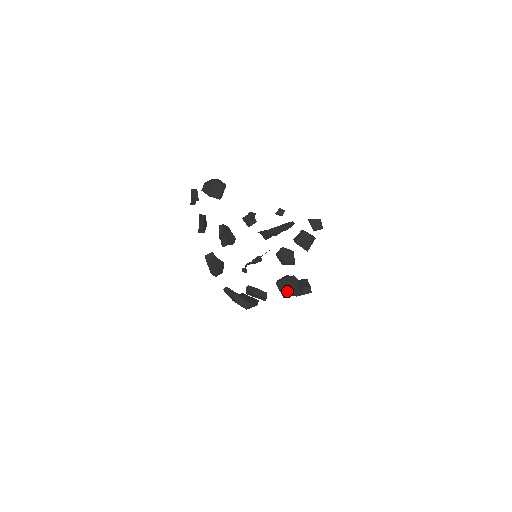
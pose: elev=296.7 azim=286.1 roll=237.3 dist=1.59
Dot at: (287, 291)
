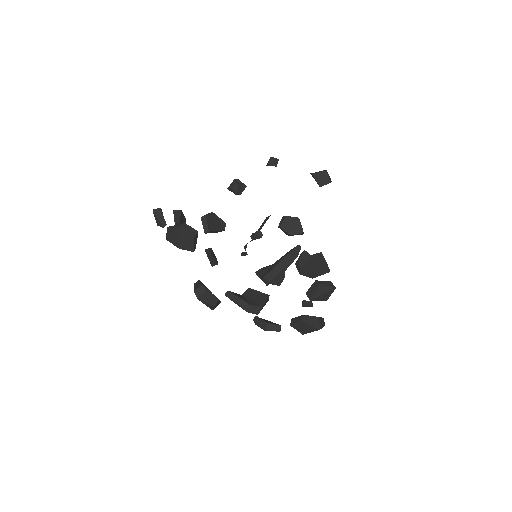
Dot at: (306, 331)
